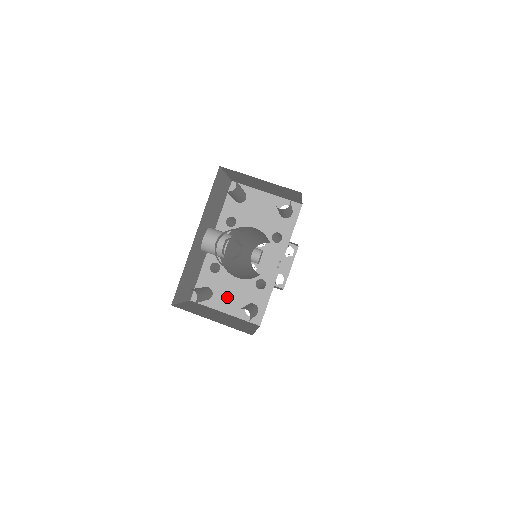
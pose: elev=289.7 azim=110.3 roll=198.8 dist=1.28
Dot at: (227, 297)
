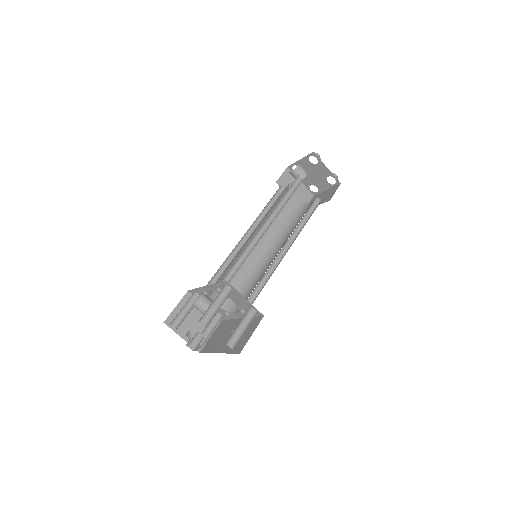
Dot at: occluded
